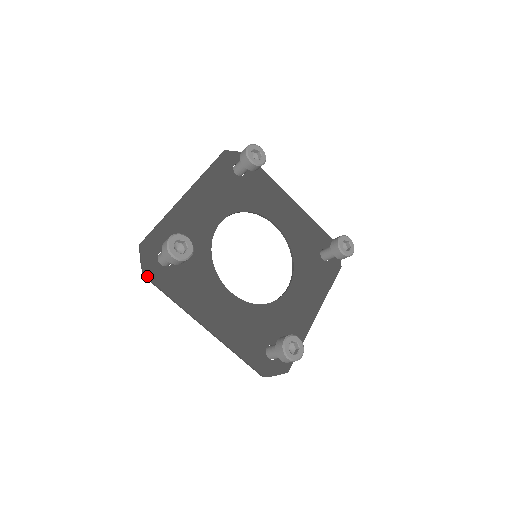
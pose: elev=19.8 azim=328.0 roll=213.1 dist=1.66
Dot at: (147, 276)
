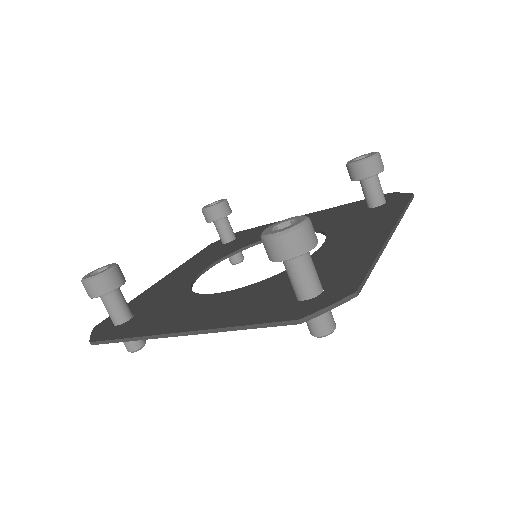
Dot at: (94, 341)
